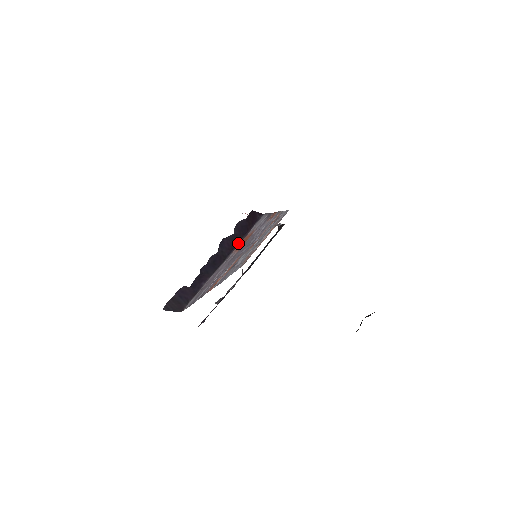
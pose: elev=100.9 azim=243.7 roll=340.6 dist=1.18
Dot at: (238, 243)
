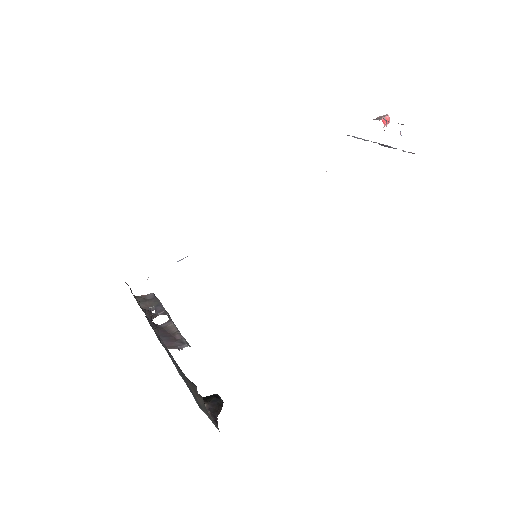
Dot at: occluded
